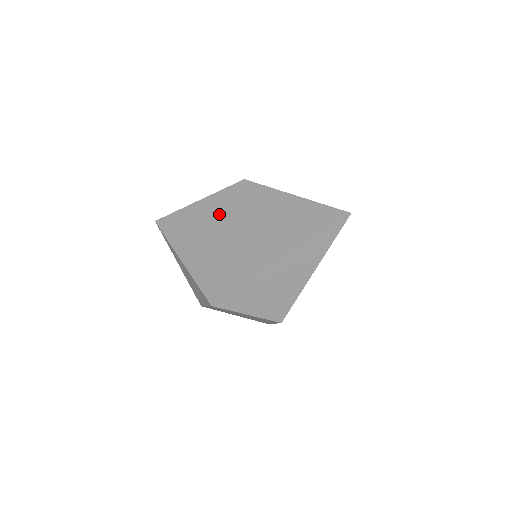
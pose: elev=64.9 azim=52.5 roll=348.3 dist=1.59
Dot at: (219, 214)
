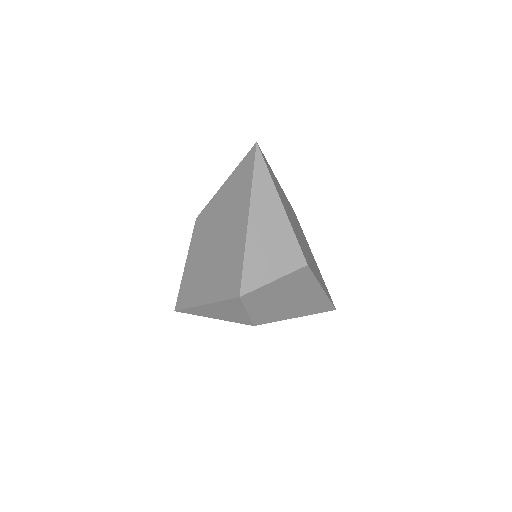
Dot at: (200, 252)
